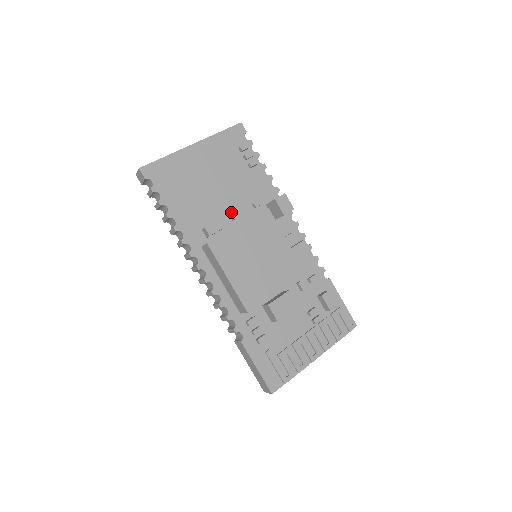
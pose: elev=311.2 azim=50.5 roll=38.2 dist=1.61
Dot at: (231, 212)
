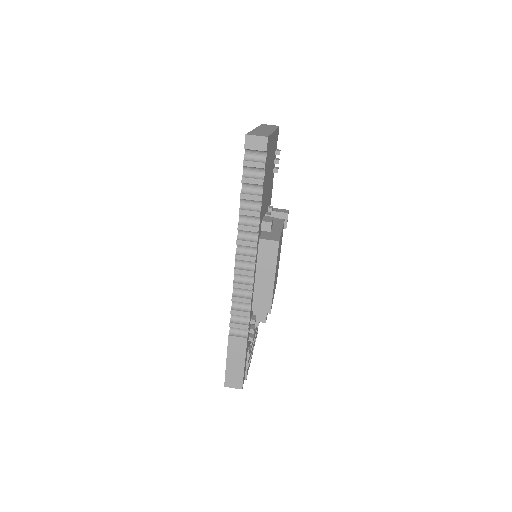
Dot at: occluded
